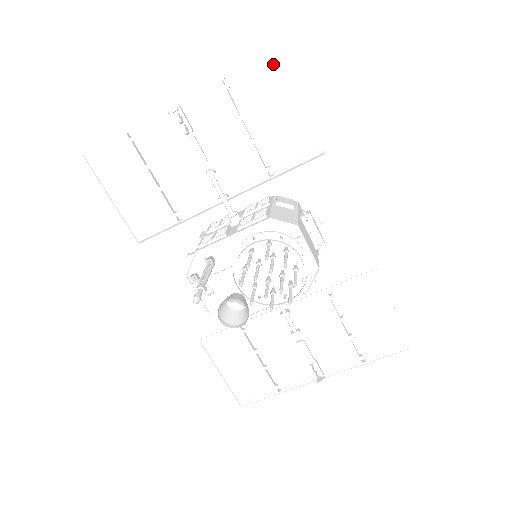
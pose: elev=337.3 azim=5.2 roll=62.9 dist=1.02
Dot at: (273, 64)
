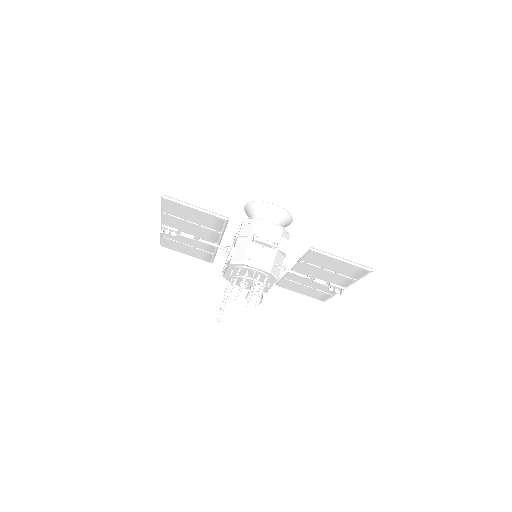
Dot at: (169, 202)
